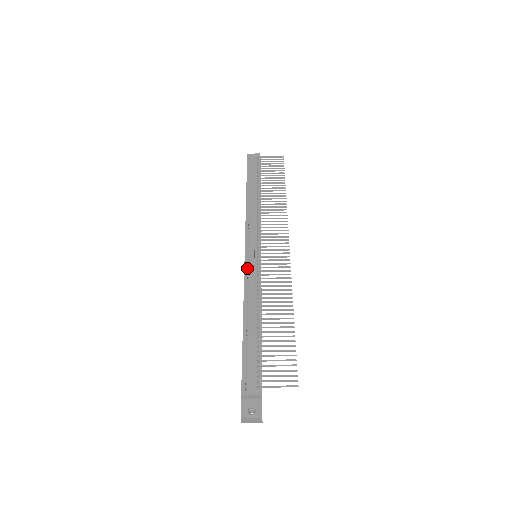
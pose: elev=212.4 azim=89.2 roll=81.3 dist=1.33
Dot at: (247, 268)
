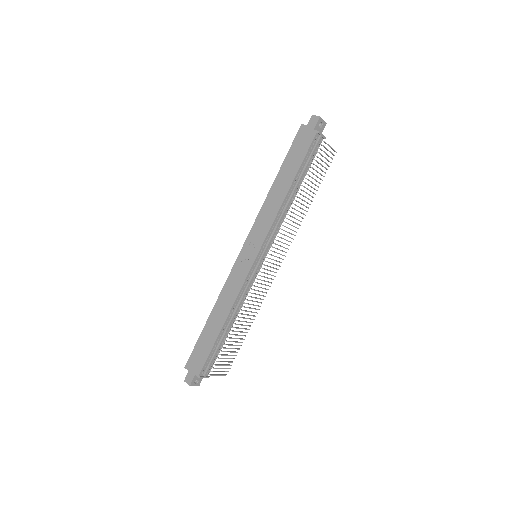
Dot at: (248, 277)
